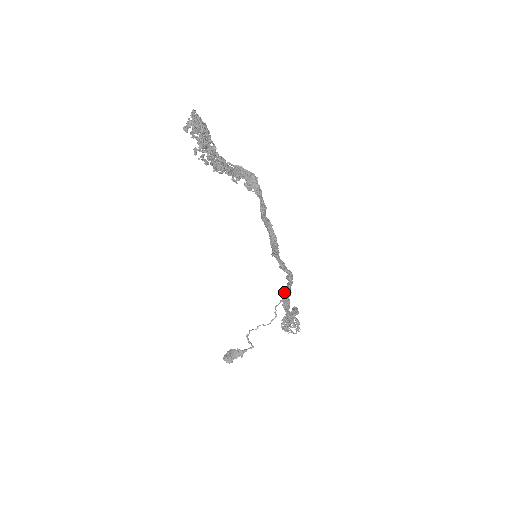
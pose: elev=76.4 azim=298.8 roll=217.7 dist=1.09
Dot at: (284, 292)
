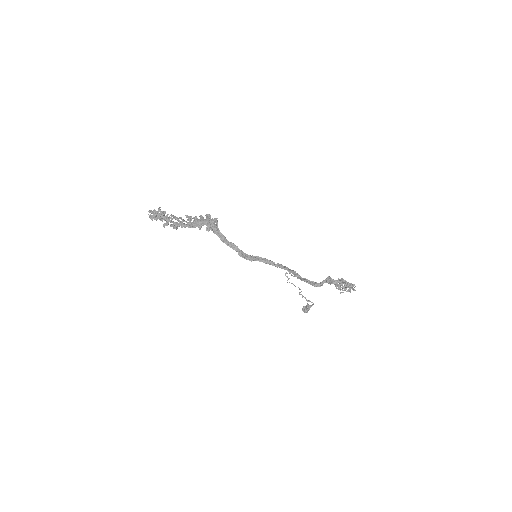
Dot at: occluded
